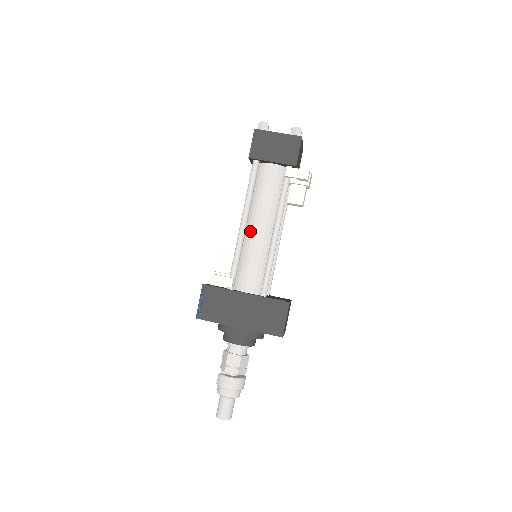
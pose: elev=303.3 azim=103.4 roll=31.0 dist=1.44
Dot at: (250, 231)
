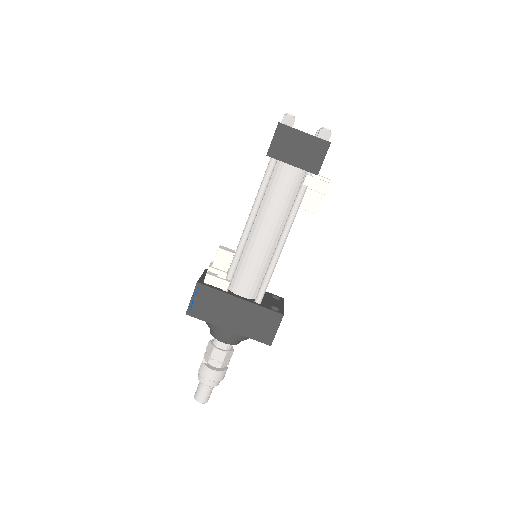
Dot at: (255, 234)
